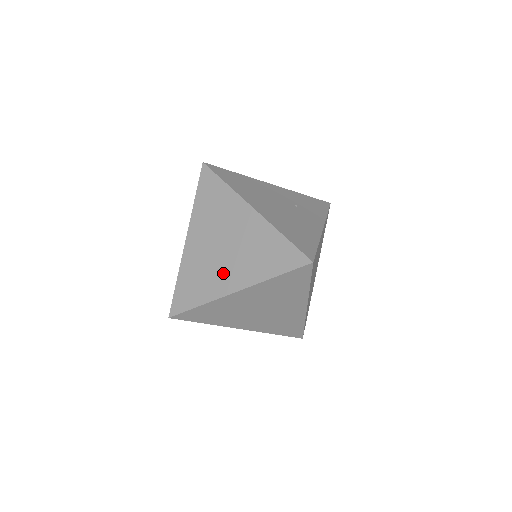
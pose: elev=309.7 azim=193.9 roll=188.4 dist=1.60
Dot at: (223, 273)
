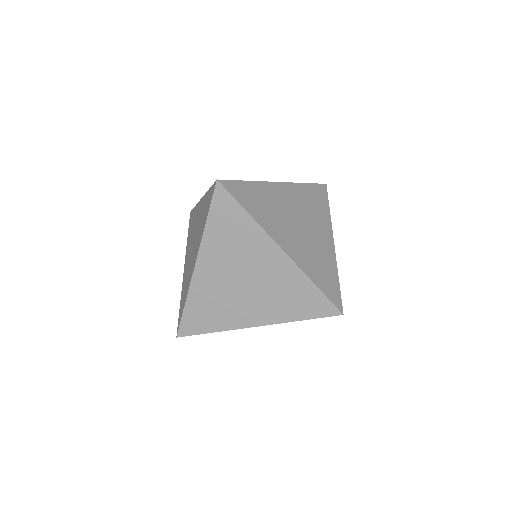
Dot at: (192, 261)
